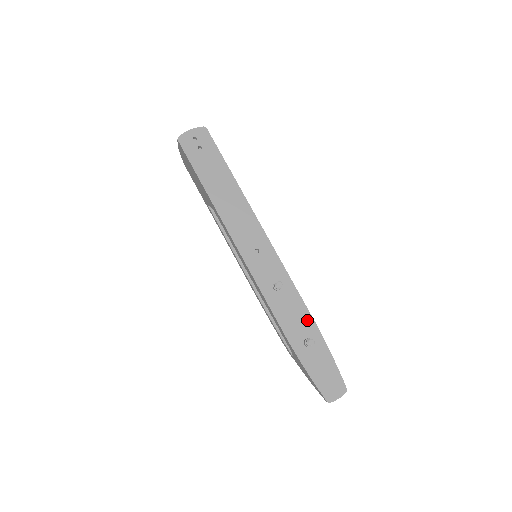
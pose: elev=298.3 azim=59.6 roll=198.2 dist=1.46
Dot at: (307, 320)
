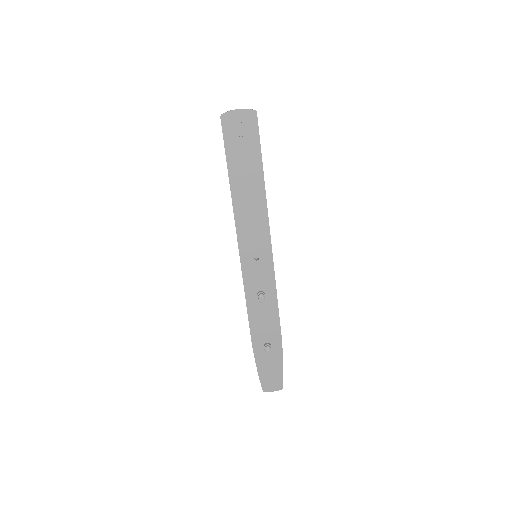
Dot at: (275, 329)
